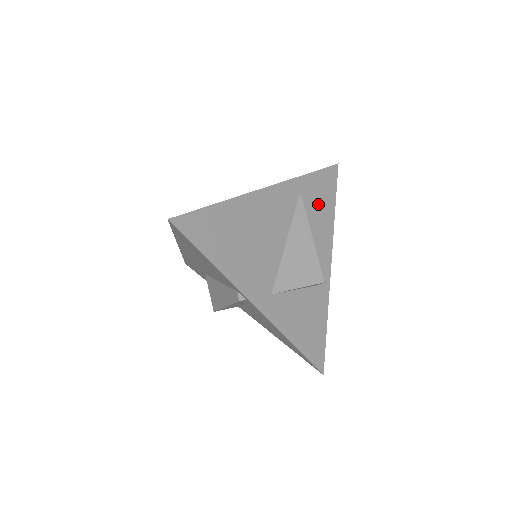
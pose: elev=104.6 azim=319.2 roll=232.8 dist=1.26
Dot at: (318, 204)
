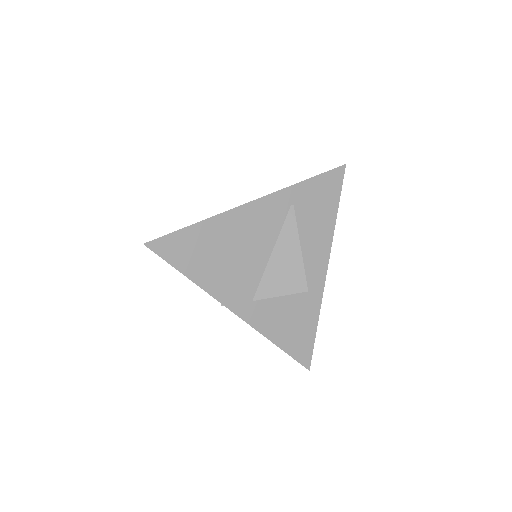
Dot at: (315, 210)
